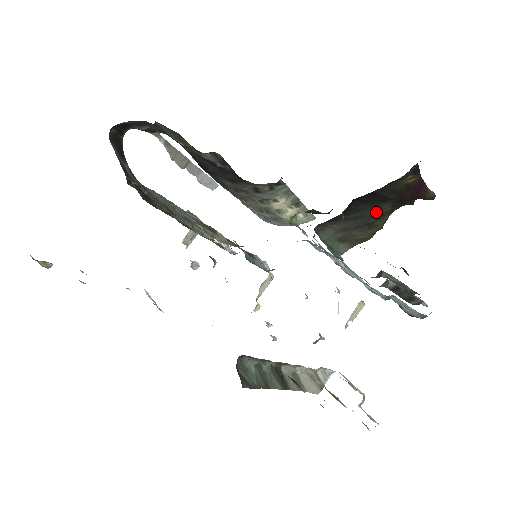
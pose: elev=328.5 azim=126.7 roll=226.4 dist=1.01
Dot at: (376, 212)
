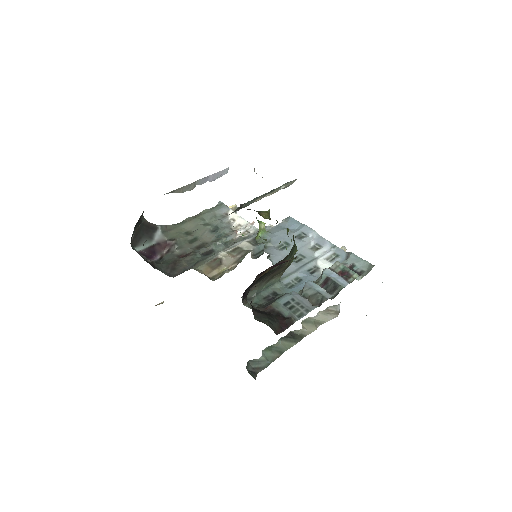
Dot at: (272, 271)
